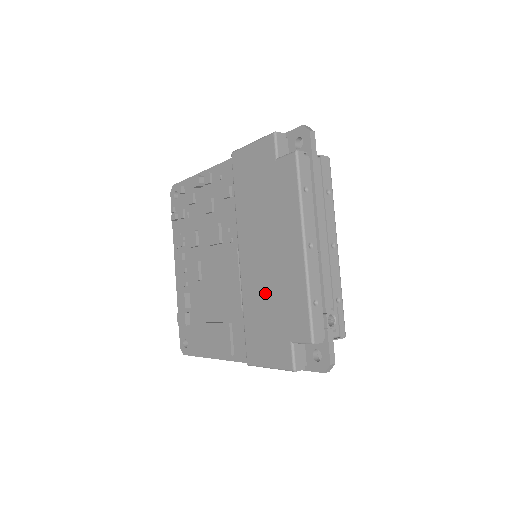
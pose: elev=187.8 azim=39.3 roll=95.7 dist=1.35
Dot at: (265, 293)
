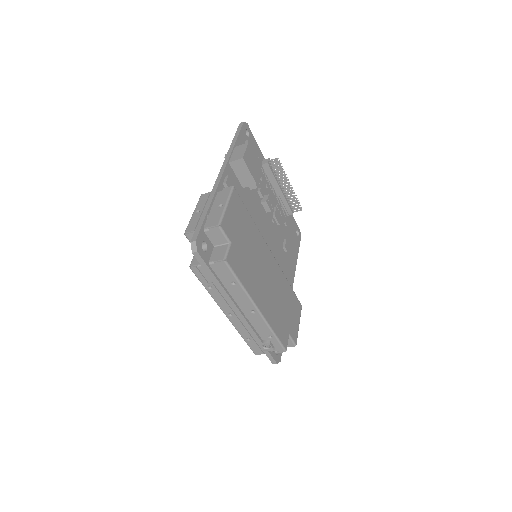
Dot at: occluded
